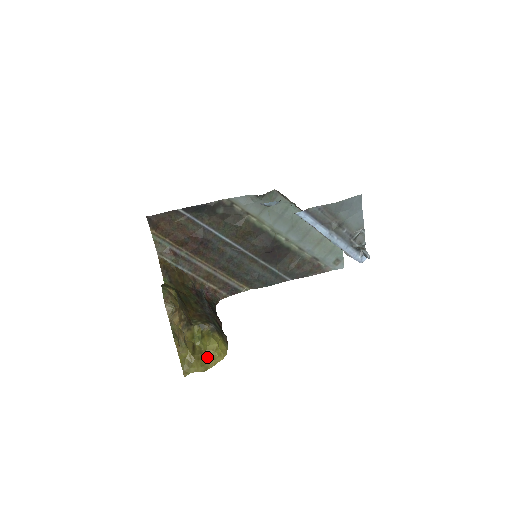
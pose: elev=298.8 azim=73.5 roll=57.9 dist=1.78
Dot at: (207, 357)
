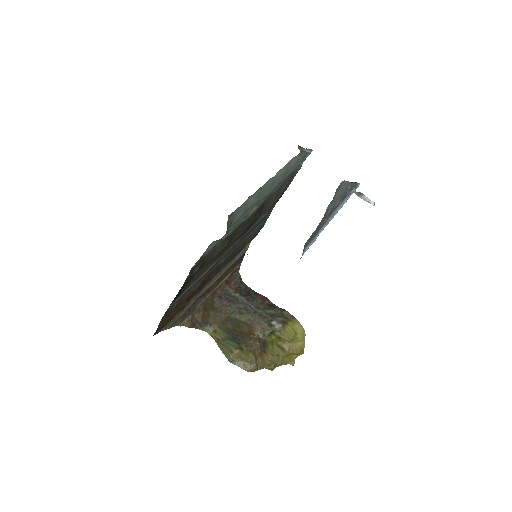
Dot at: (295, 344)
